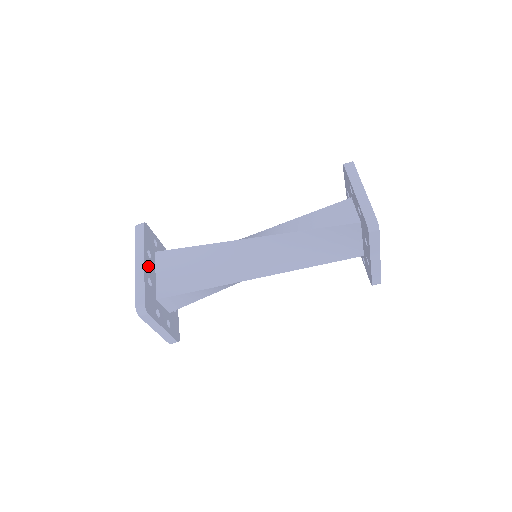
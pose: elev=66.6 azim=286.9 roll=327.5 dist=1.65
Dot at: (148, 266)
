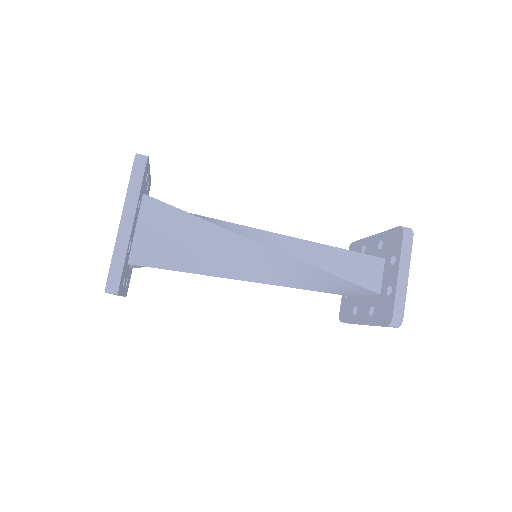
Dot at: (134, 223)
